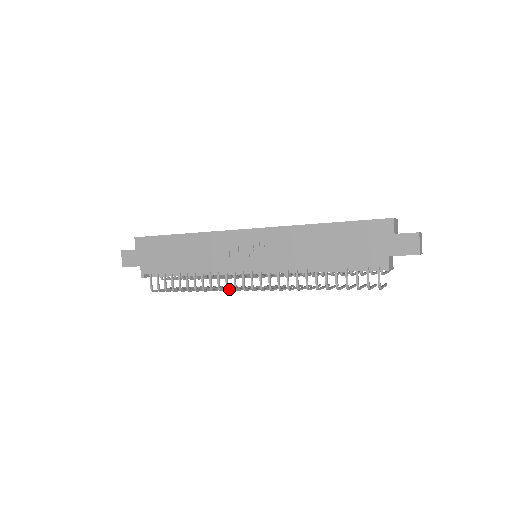
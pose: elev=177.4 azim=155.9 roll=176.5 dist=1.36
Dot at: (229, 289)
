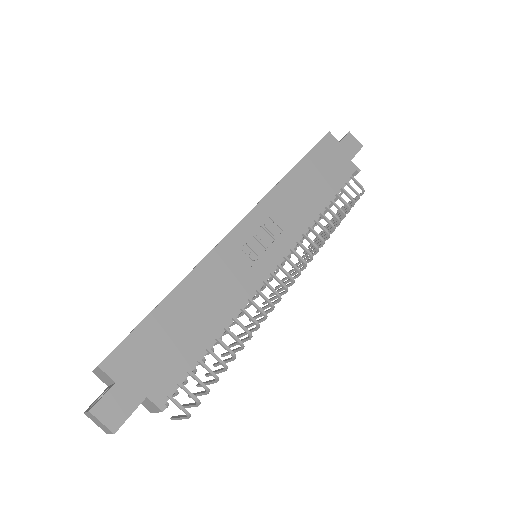
Dot at: (272, 307)
